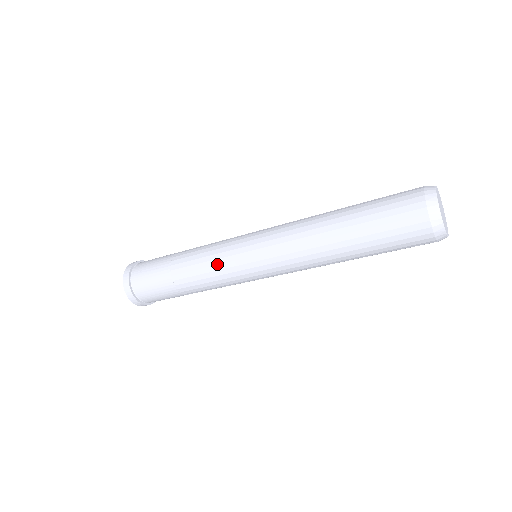
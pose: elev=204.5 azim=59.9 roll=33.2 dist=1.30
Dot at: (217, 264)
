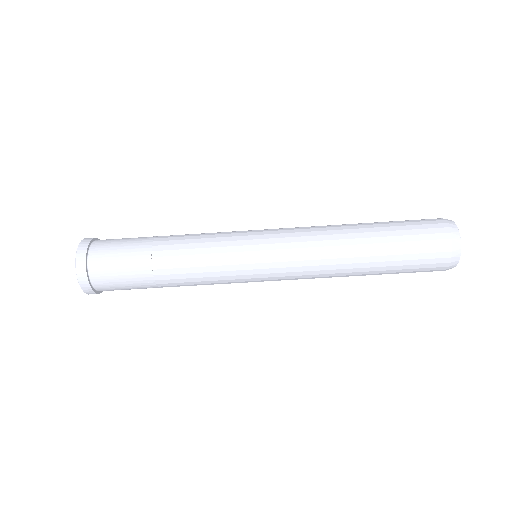
Dot at: (219, 234)
